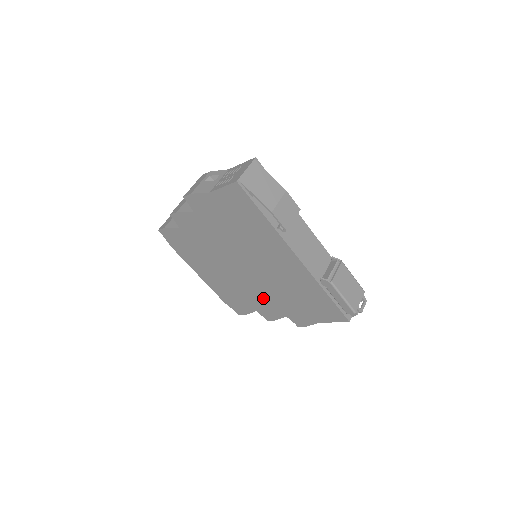
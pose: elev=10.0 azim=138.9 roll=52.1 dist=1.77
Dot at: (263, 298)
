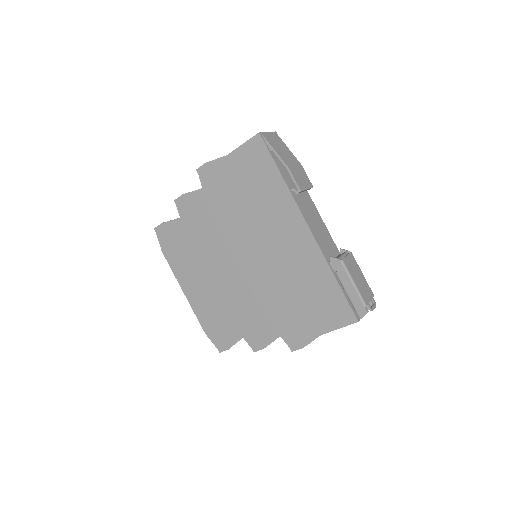
Dot at: (256, 310)
